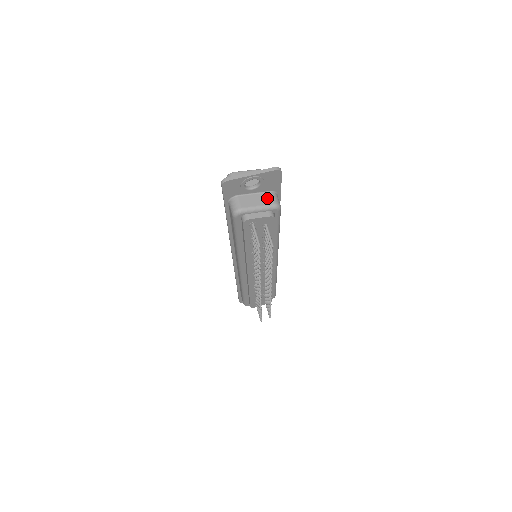
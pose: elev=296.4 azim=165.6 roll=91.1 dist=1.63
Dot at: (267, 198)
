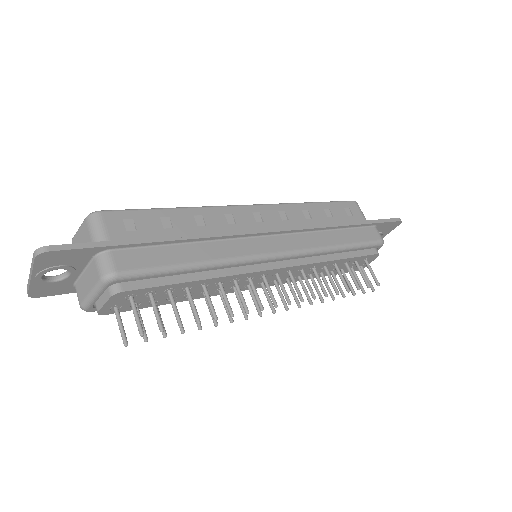
Dot at: (93, 272)
